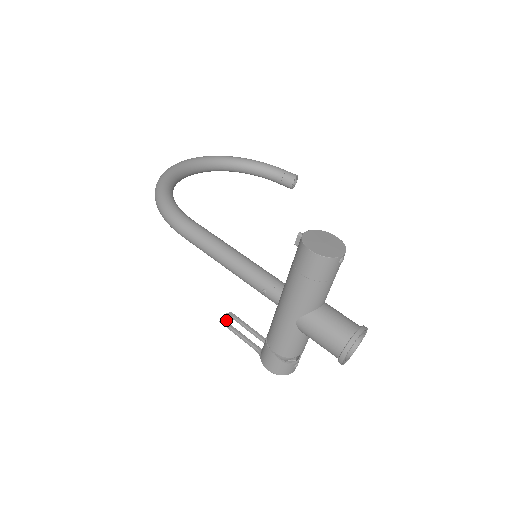
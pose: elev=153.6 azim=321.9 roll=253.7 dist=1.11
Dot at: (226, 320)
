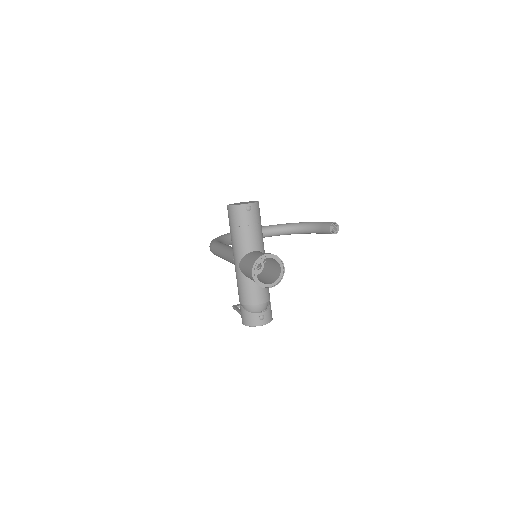
Dot at: (236, 306)
